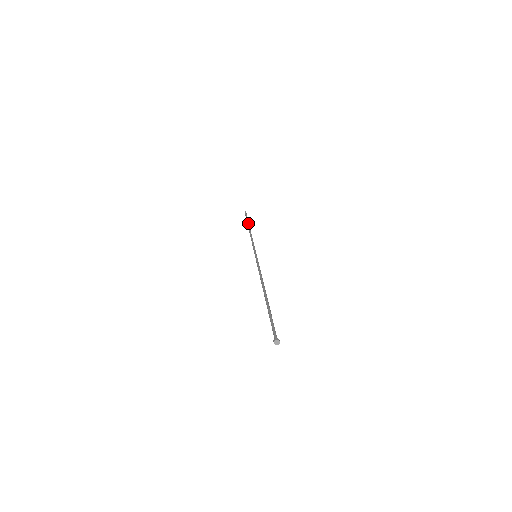
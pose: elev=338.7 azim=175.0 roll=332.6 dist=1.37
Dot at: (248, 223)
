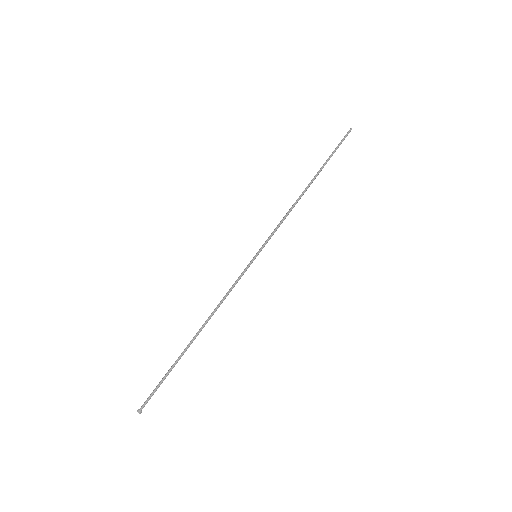
Dot at: (321, 168)
